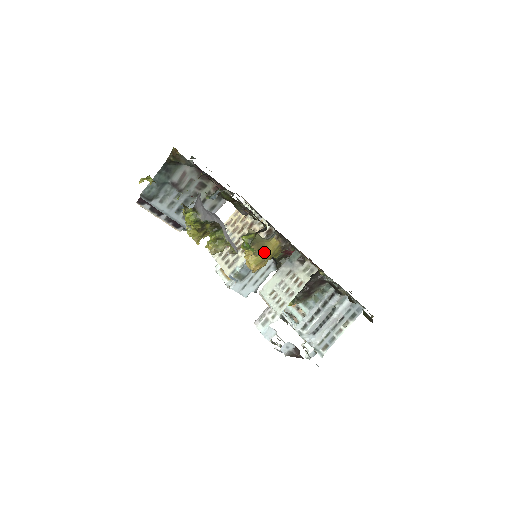
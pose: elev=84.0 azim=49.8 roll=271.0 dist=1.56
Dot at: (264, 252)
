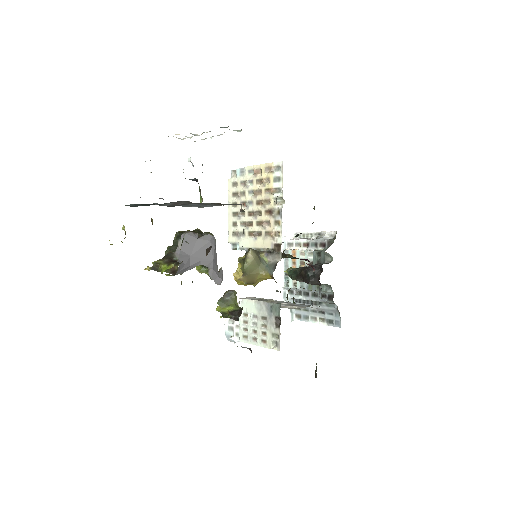
Dot at: (253, 283)
